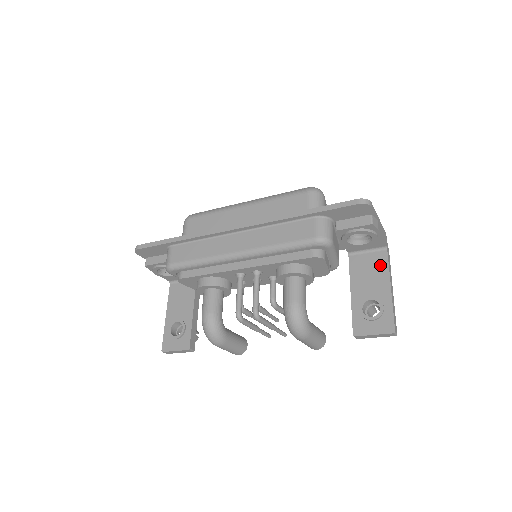
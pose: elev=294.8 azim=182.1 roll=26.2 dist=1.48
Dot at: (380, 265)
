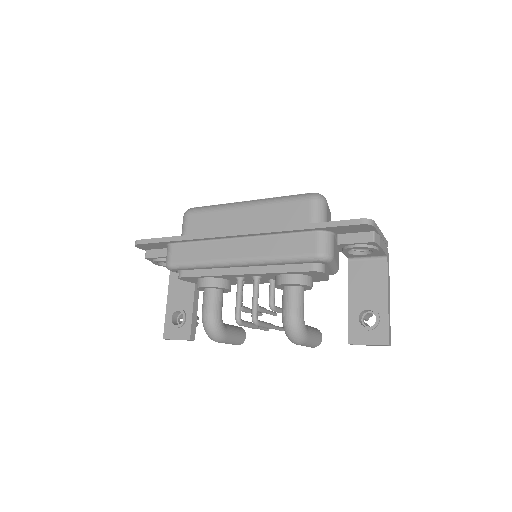
Dot at: (379, 274)
